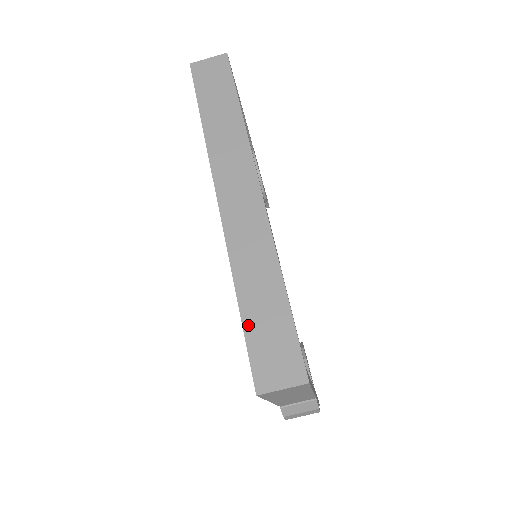
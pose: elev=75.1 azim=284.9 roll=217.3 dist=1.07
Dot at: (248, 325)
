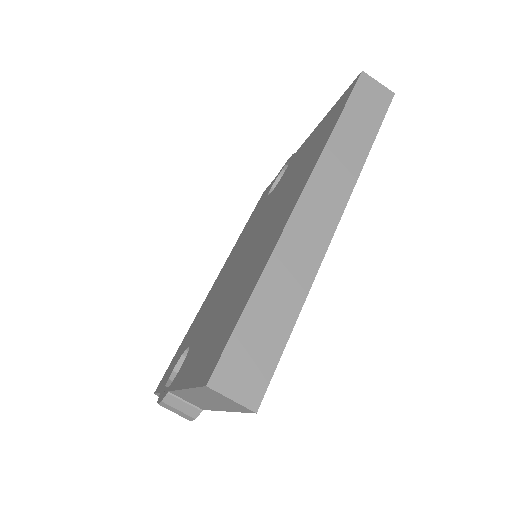
Dot at: (245, 321)
